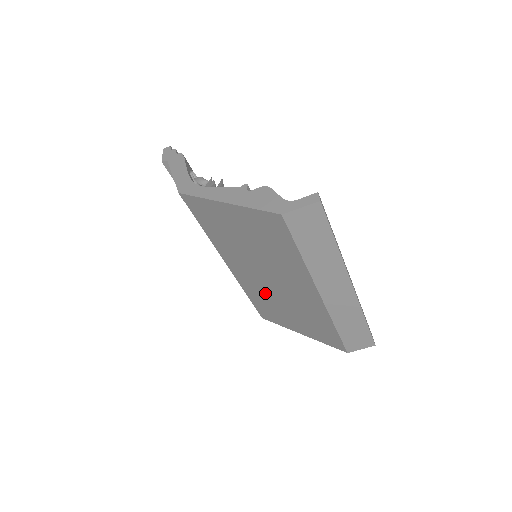
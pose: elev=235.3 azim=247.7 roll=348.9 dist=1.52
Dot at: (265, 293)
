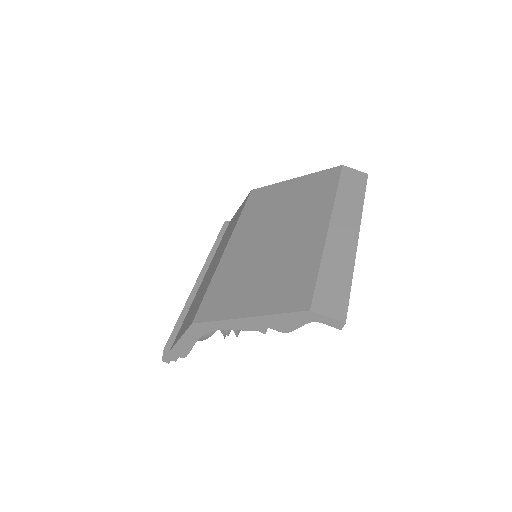
Dot at: (247, 263)
